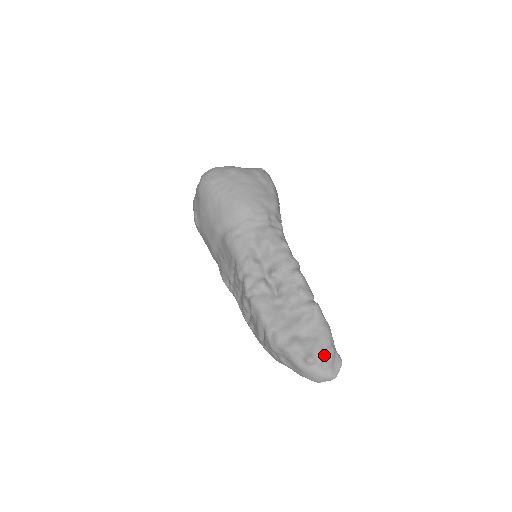
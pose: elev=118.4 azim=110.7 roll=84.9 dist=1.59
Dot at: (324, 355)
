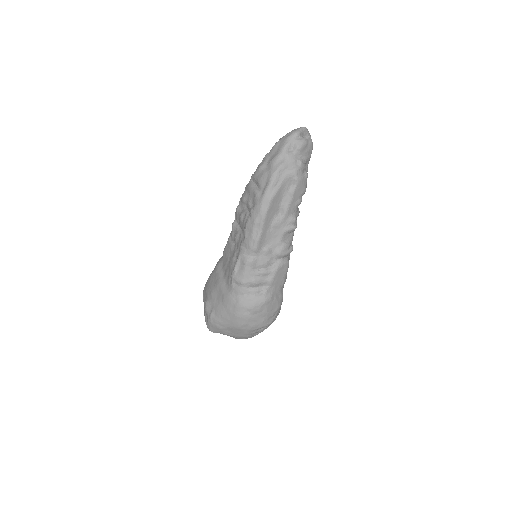
Dot at: occluded
